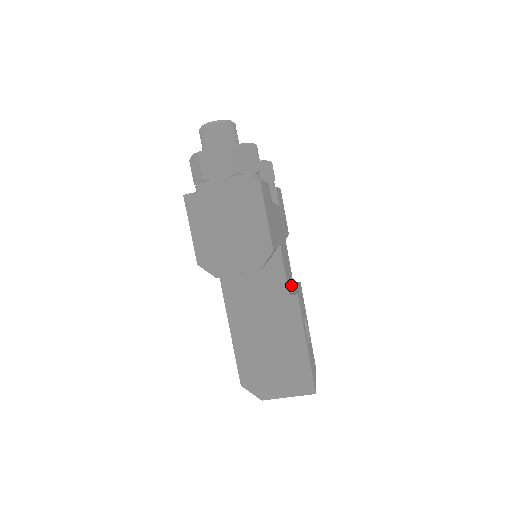
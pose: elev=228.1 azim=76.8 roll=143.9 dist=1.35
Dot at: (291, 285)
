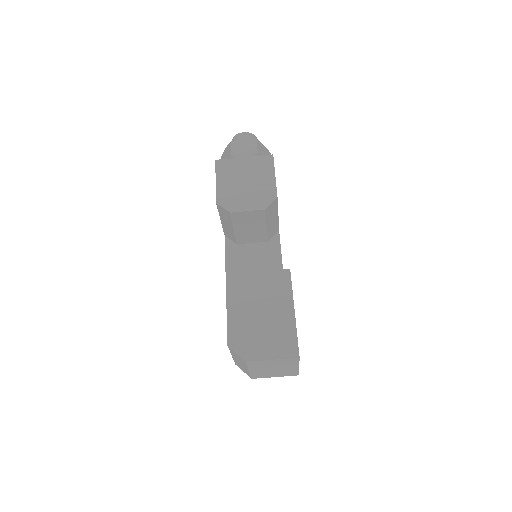
Dot at: occluded
